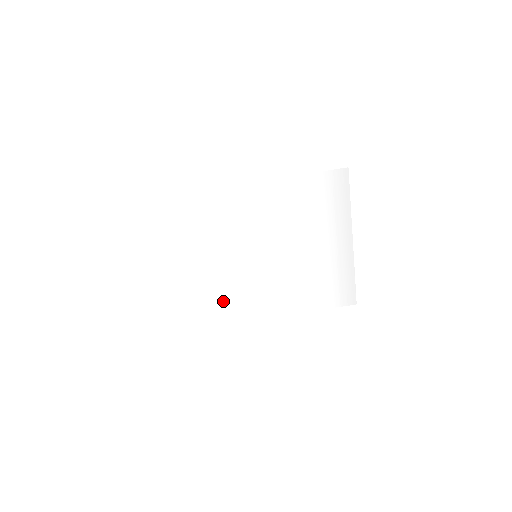
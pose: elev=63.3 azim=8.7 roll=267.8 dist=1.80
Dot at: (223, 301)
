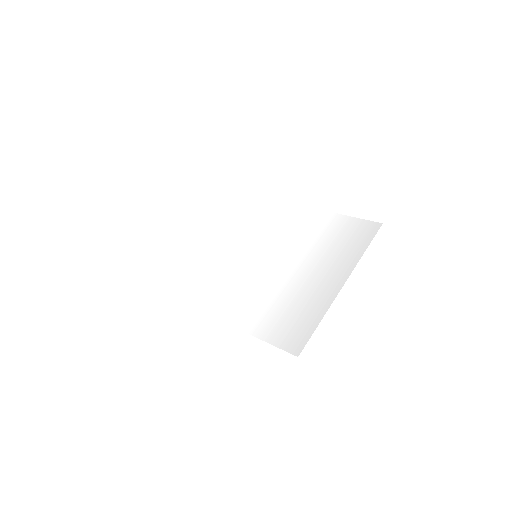
Dot at: (197, 279)
